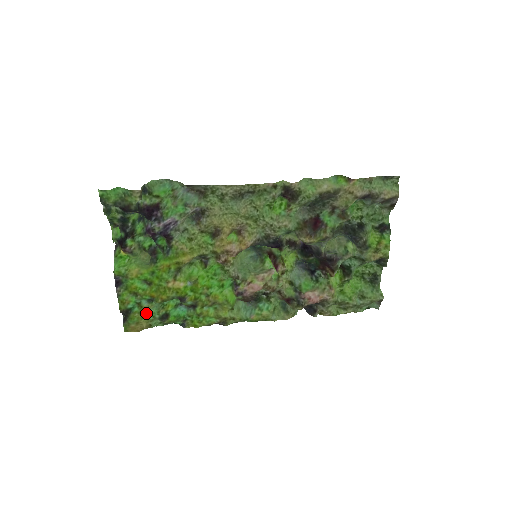
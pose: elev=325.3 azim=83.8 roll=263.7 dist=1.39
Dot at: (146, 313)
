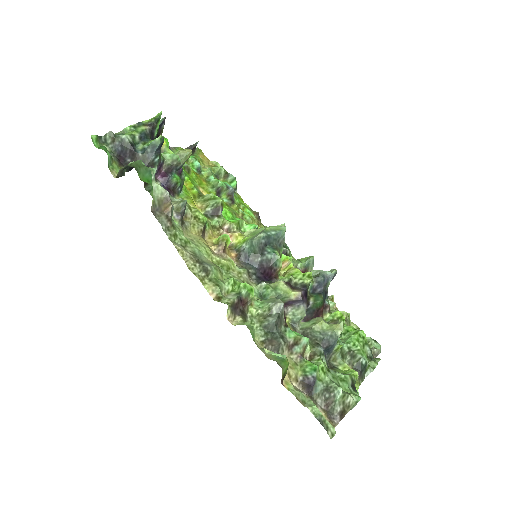
Dot at: (203, 166)
